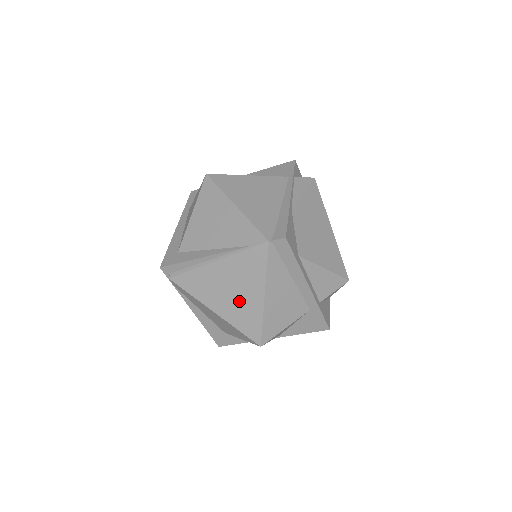
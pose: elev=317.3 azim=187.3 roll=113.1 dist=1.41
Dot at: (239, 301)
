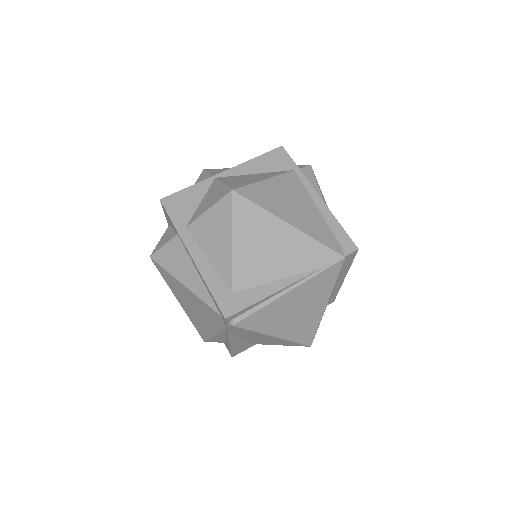
Dot at: (302, 318)
